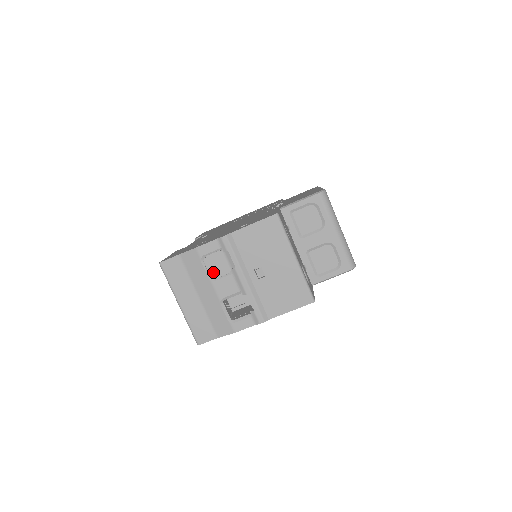
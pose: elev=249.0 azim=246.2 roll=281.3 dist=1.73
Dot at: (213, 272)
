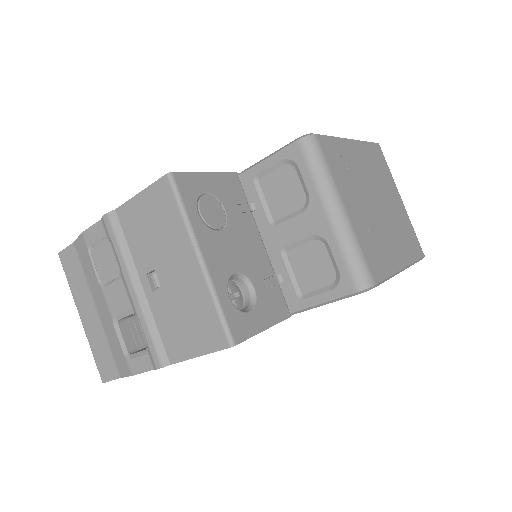
Dot at: (102, 273)
